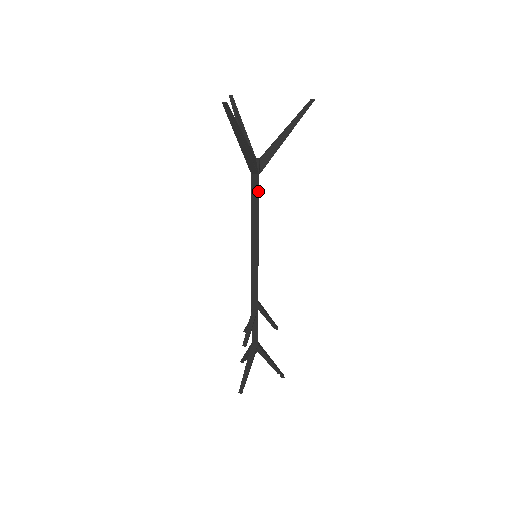
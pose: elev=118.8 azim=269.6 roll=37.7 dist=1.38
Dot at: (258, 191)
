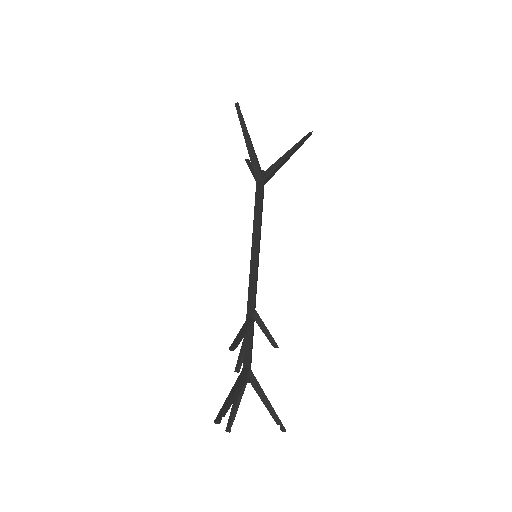
Dot at: (262, 193)
